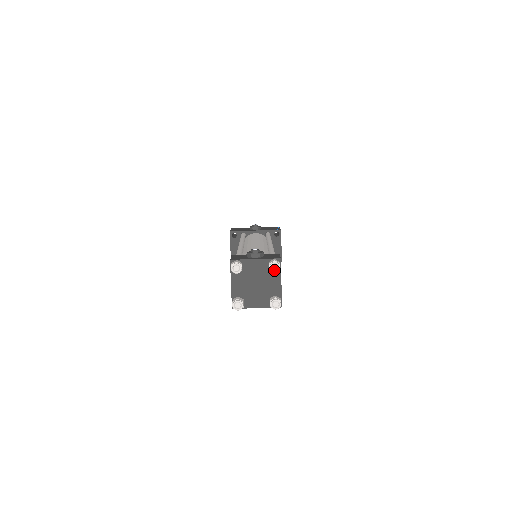
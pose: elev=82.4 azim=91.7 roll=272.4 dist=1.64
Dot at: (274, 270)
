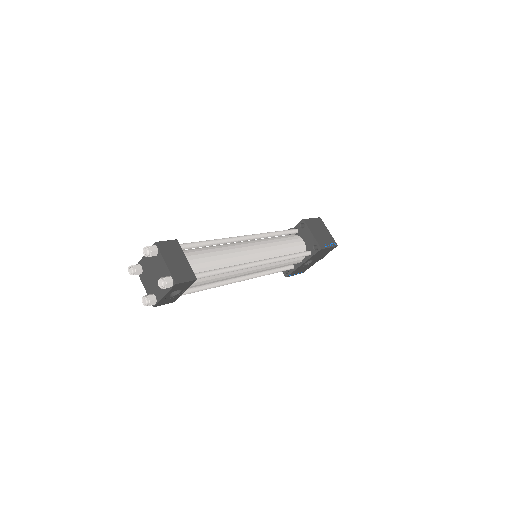
Dot at: (147, 255)
